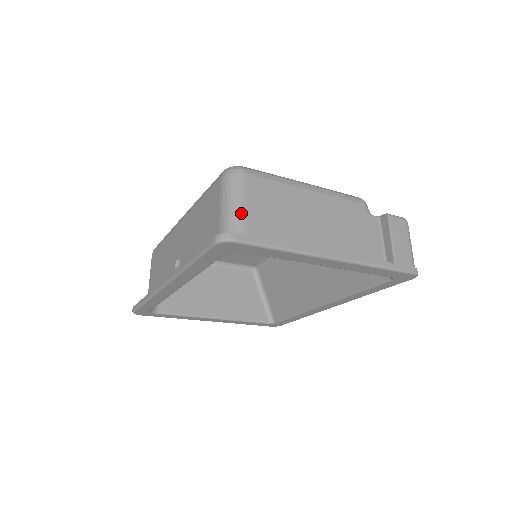
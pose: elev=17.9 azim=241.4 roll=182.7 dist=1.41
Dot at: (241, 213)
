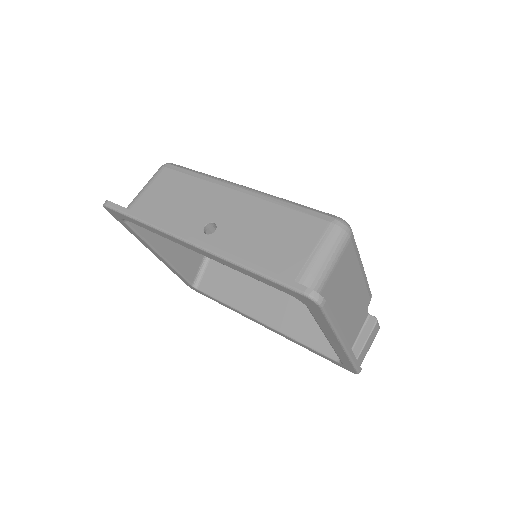
Dot at: (328, 273)
